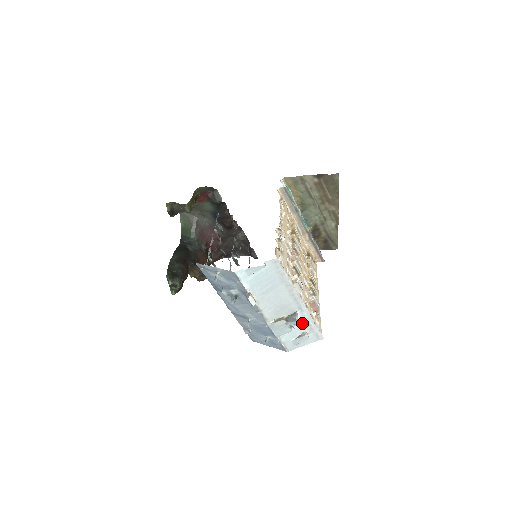
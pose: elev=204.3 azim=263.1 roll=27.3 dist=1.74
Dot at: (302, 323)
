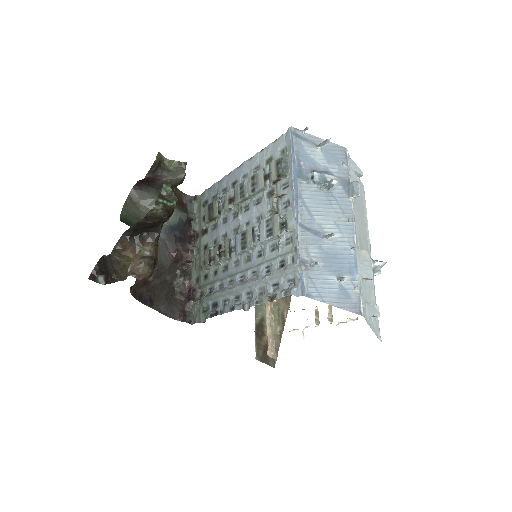
Dot at: (370, 290)
